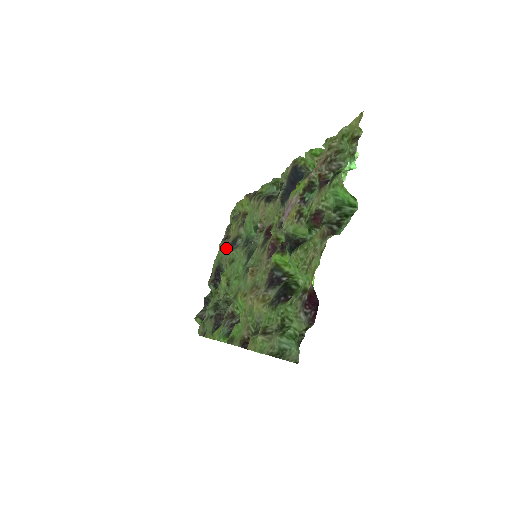
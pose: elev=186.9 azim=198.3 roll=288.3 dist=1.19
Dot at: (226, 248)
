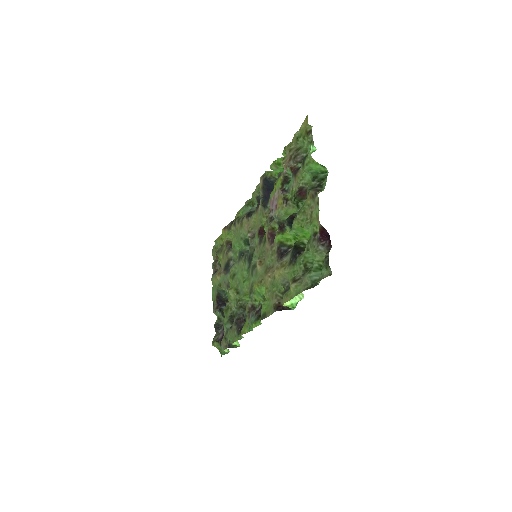
Dot at: (221, 274)
